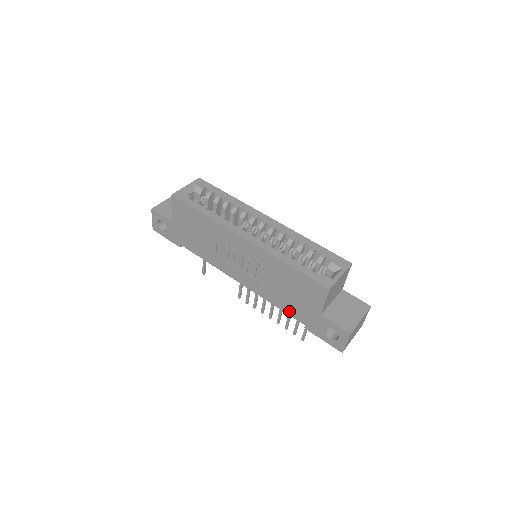
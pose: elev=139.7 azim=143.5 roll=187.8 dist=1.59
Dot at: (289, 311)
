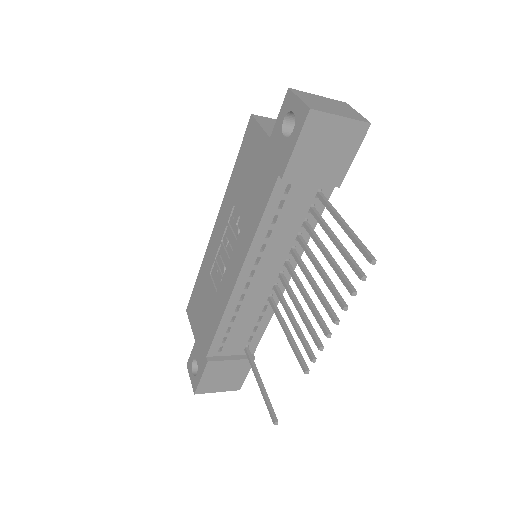
Dot at: (264, 199)
